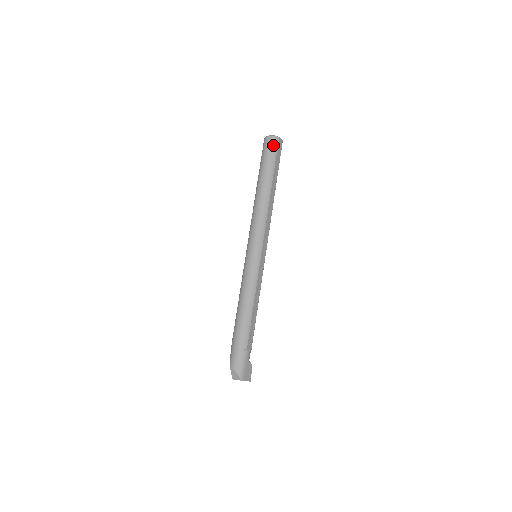
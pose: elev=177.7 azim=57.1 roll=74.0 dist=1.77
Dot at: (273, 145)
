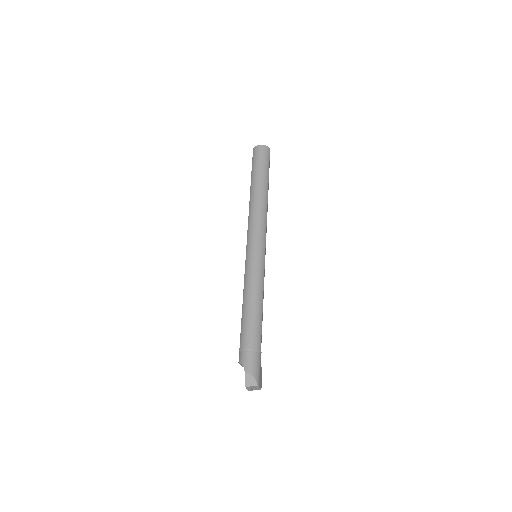
Dot at: (266, 154)
